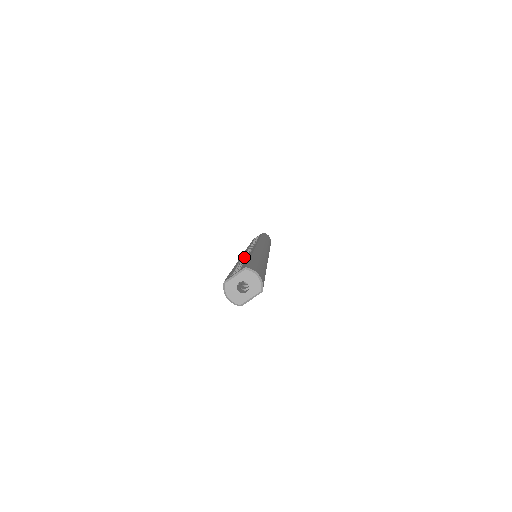
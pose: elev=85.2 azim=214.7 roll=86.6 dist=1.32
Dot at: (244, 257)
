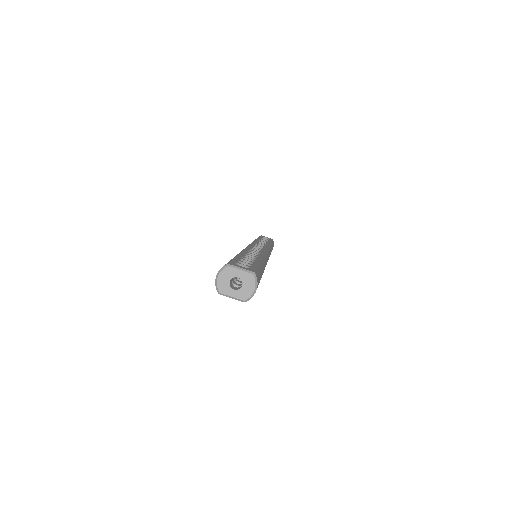
Dot at: (252, 252)
